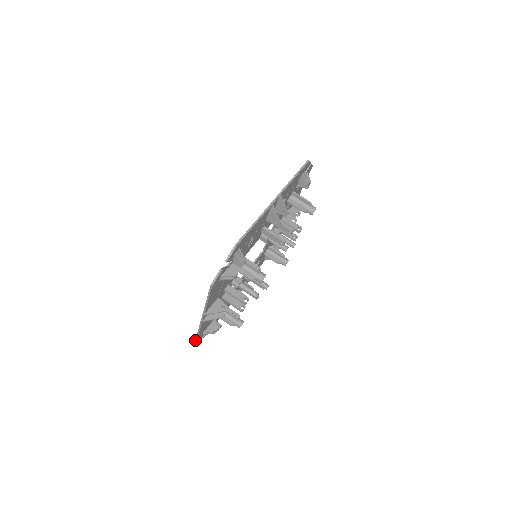
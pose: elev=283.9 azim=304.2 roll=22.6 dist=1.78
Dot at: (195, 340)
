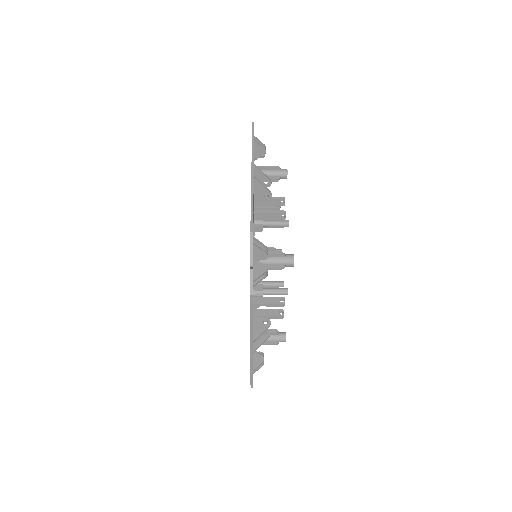
Dot at: occluded
